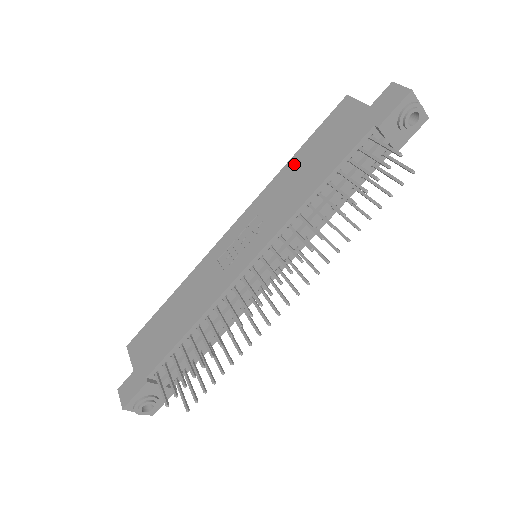
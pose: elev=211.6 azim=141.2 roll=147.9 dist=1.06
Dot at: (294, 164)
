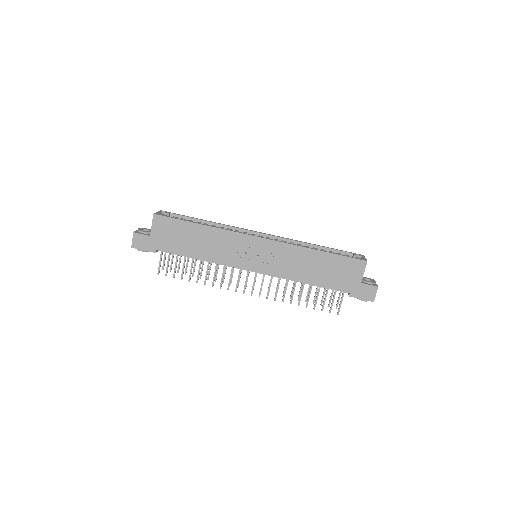
Dot at: (315, 256)
